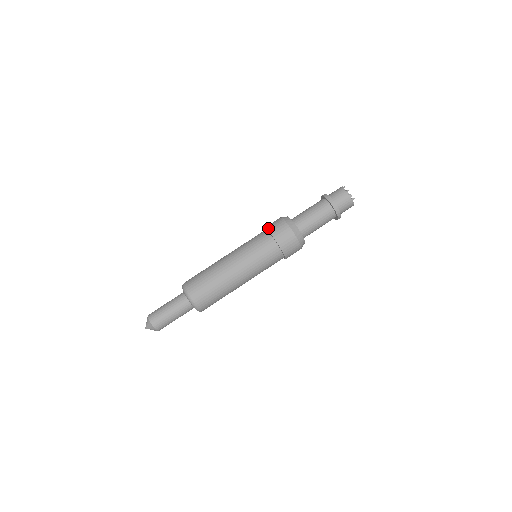
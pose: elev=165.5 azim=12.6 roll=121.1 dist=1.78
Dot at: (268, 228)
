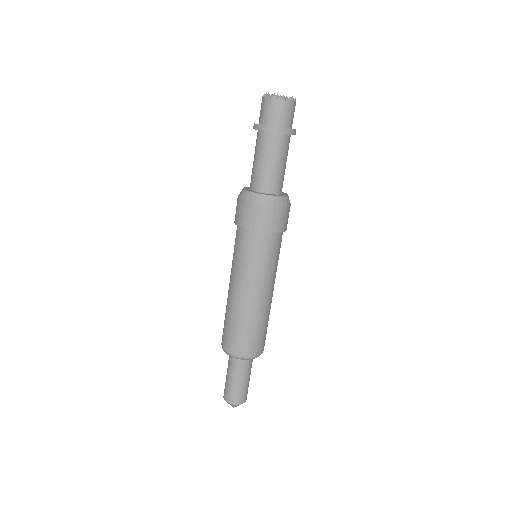
Dot at: (252, 228)
